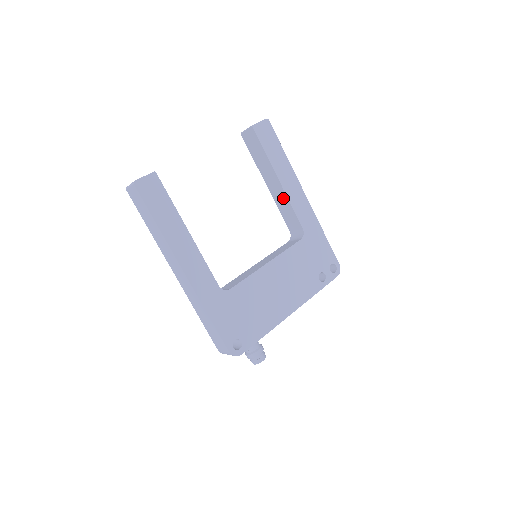
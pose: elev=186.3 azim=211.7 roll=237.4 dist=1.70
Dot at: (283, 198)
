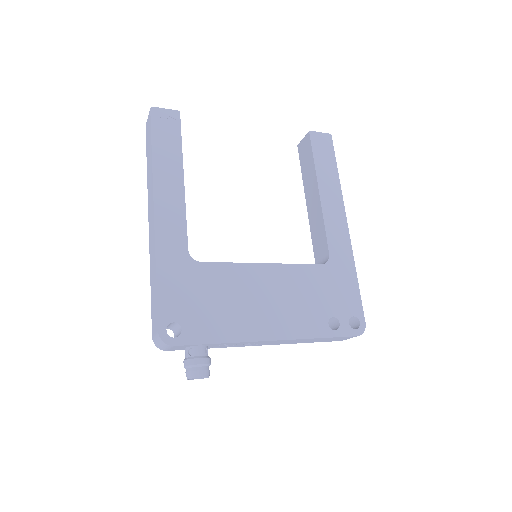
Dot at: (318, 216)
